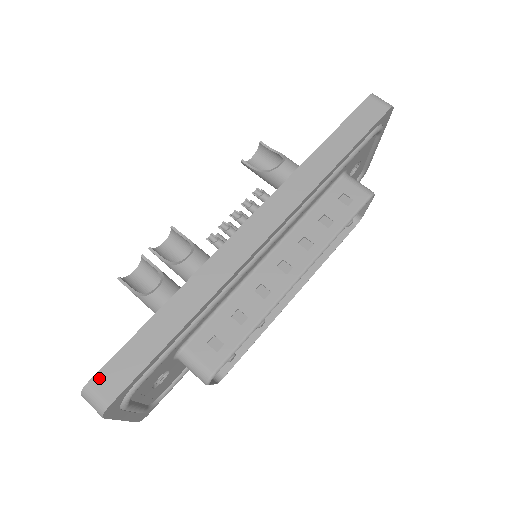
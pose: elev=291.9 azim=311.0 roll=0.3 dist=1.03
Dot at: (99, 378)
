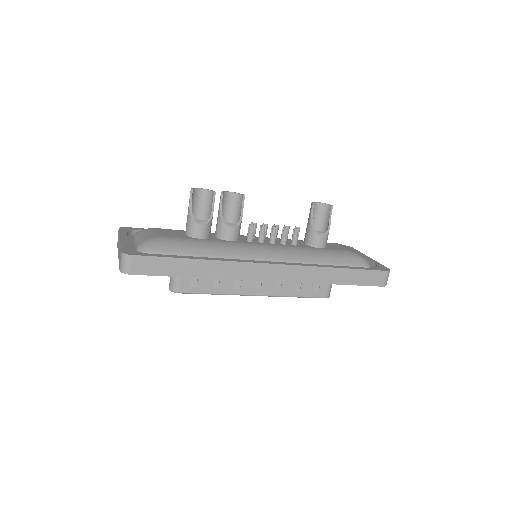
Dot at: (138, 259)
